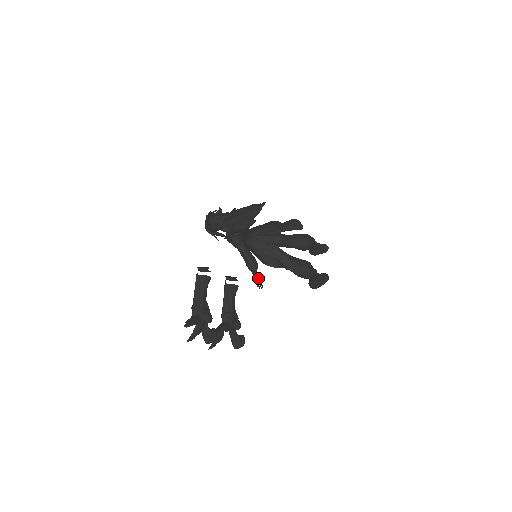
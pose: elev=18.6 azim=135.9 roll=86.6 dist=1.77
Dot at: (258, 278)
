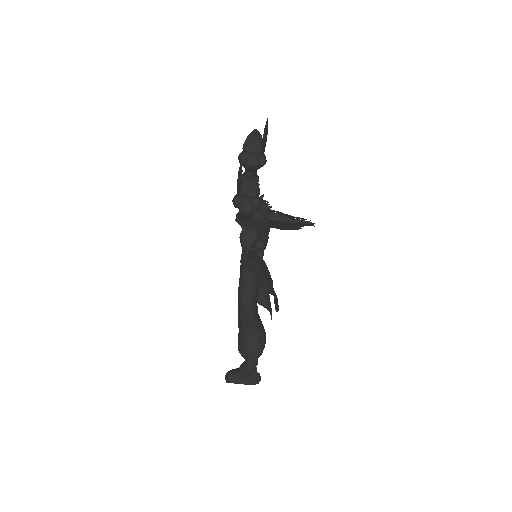
Dot at: (256, 254)
